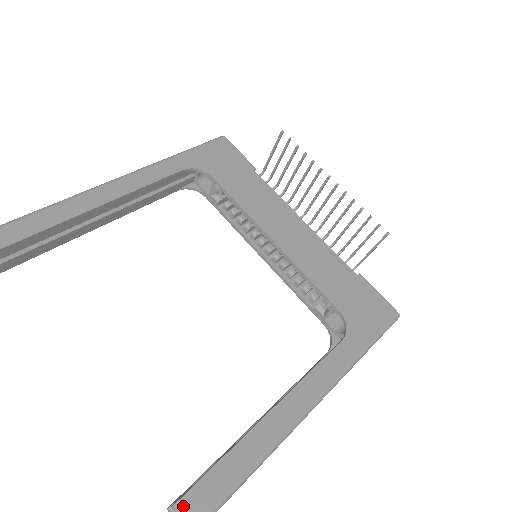
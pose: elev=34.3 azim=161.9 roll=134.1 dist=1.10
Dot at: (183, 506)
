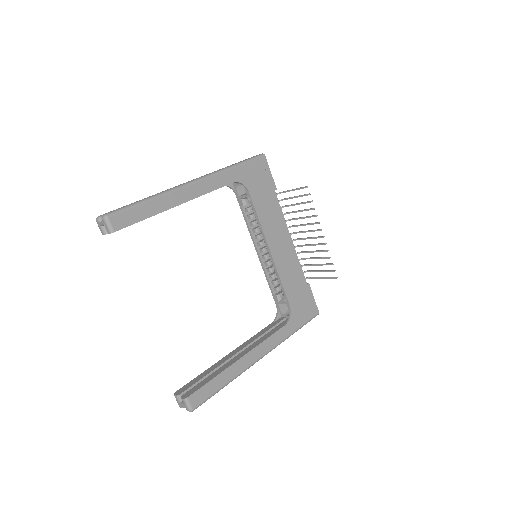
Dot at: (189, 400)
